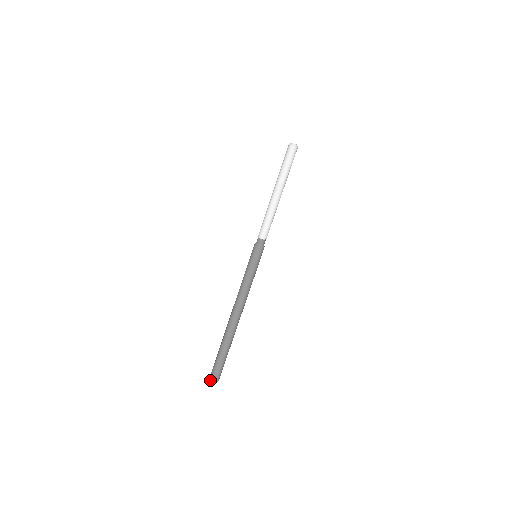
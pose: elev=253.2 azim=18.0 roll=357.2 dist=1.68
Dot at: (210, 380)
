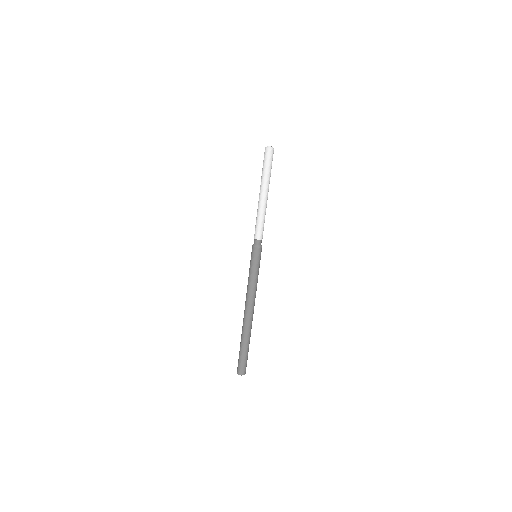
Dot at: (241, 375)
